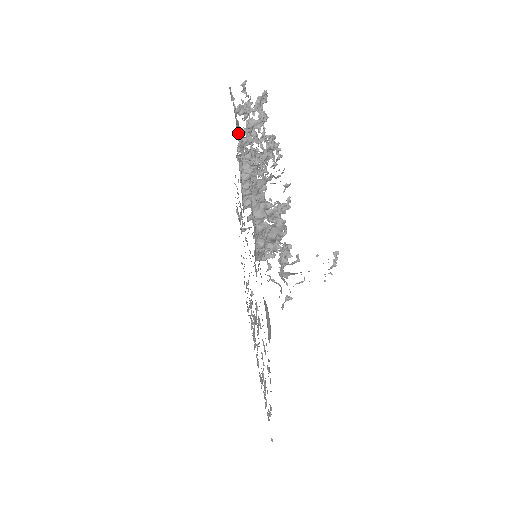
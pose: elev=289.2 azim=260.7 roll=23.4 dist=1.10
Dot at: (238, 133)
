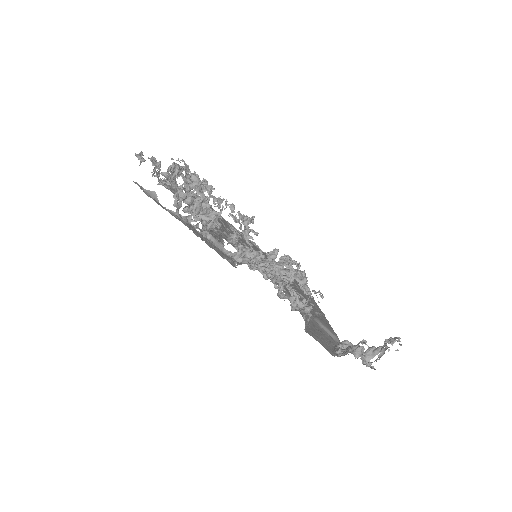
Dot at: (206, 240)
